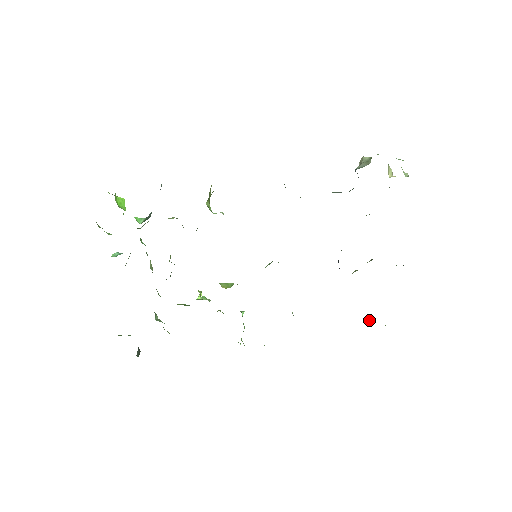
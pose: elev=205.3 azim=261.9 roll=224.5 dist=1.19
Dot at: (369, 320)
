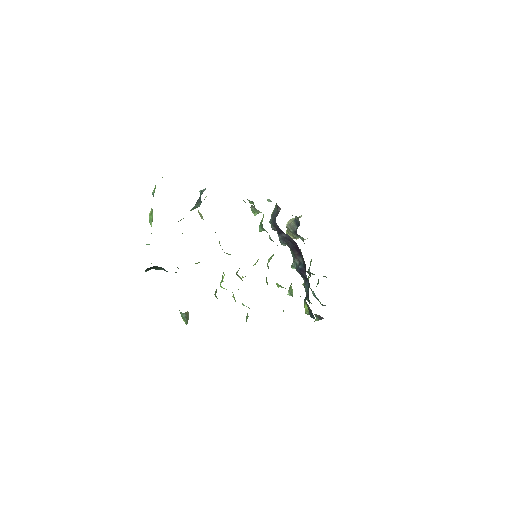
Dot at: occluded
